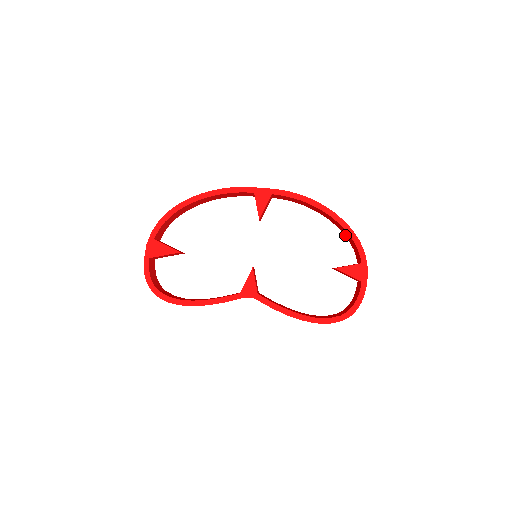
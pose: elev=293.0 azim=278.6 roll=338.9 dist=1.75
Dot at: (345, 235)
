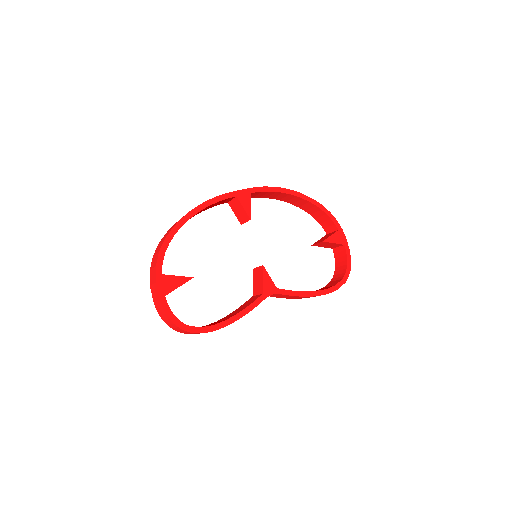
Dot at: (310, 213)
